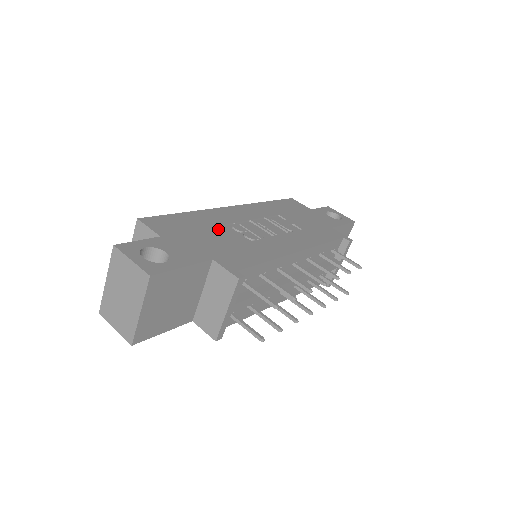
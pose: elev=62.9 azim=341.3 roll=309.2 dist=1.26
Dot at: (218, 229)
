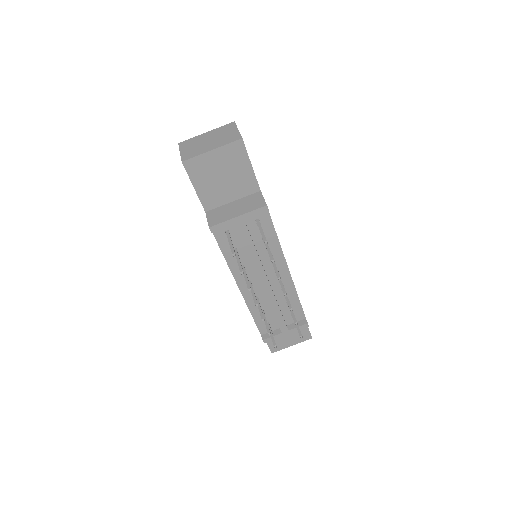
Dot at: occluded
